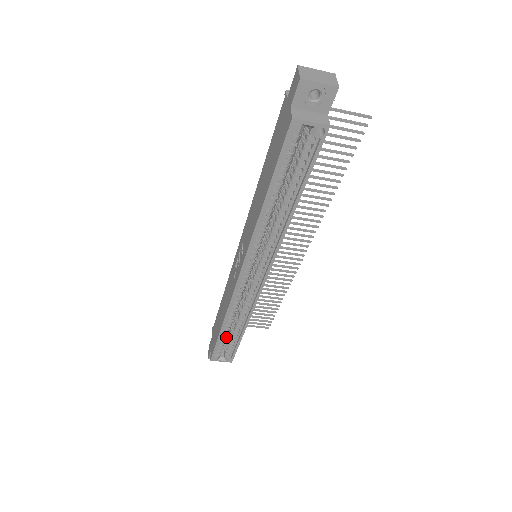
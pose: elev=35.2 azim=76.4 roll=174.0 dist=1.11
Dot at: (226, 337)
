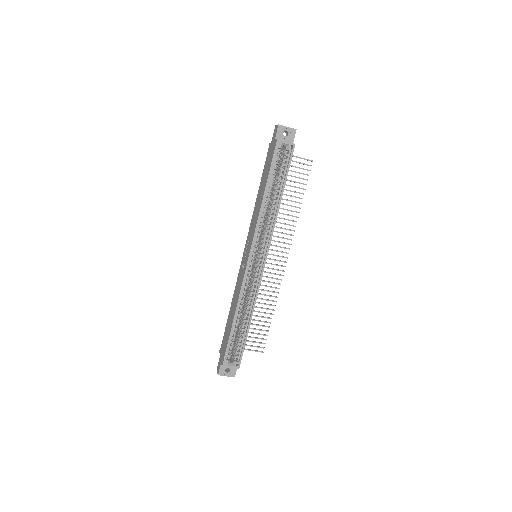
Dot at: occluded
